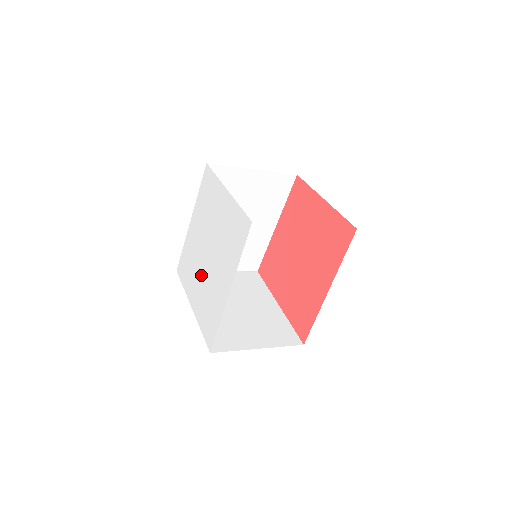
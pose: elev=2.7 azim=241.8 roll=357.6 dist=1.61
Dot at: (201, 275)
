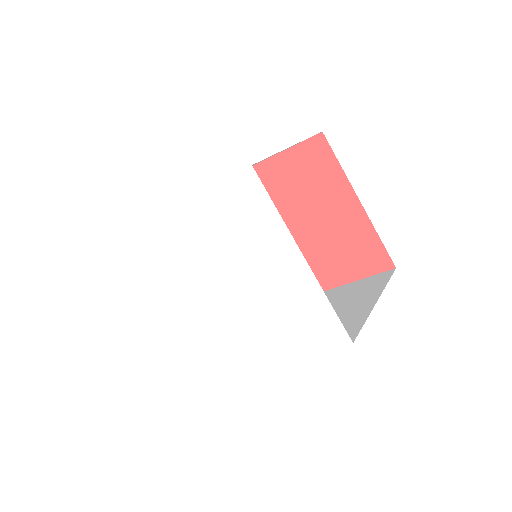
Dot at: (192, 296)
